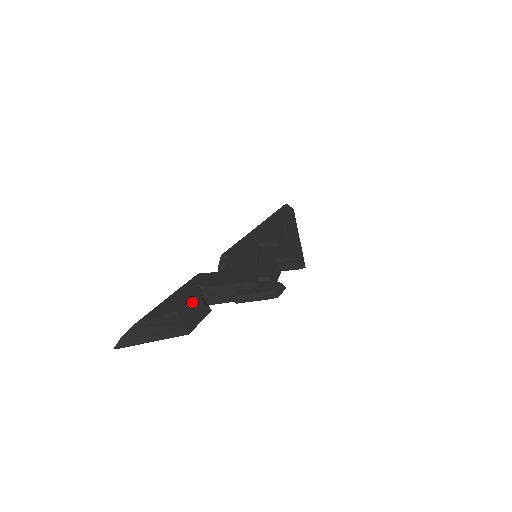
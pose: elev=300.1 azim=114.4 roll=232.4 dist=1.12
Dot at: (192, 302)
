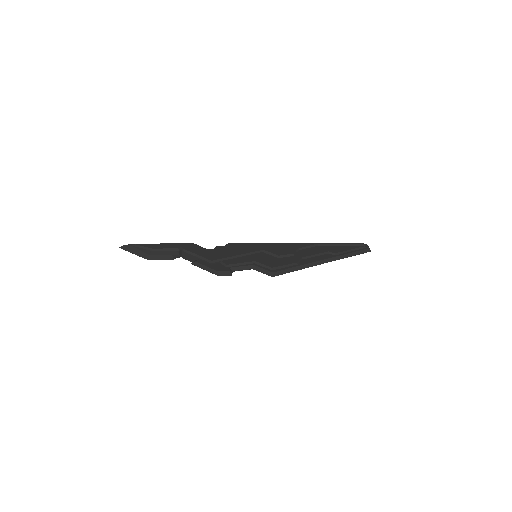
Dot at: (167, 250)
